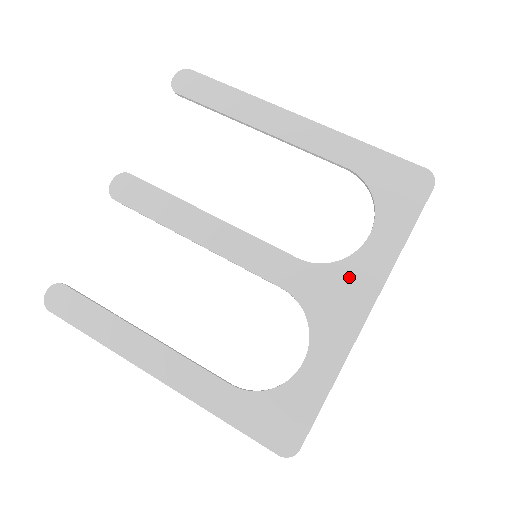
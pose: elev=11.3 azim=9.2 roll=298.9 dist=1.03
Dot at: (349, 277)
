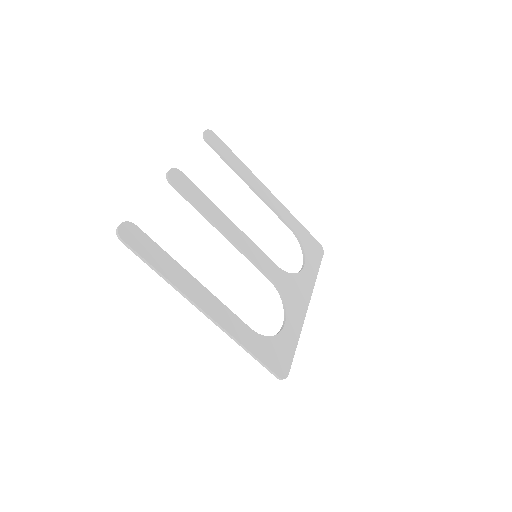
Dot at: (299, 284)
